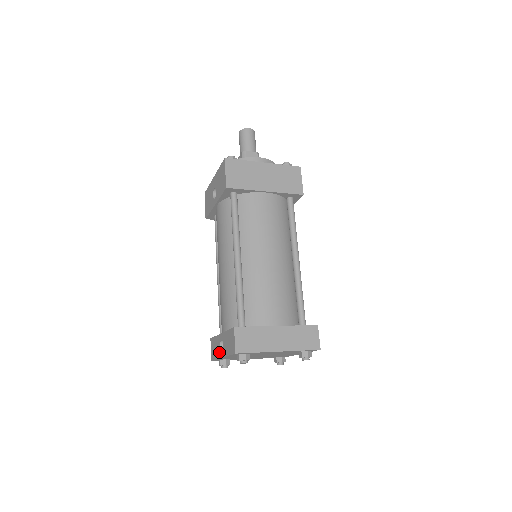
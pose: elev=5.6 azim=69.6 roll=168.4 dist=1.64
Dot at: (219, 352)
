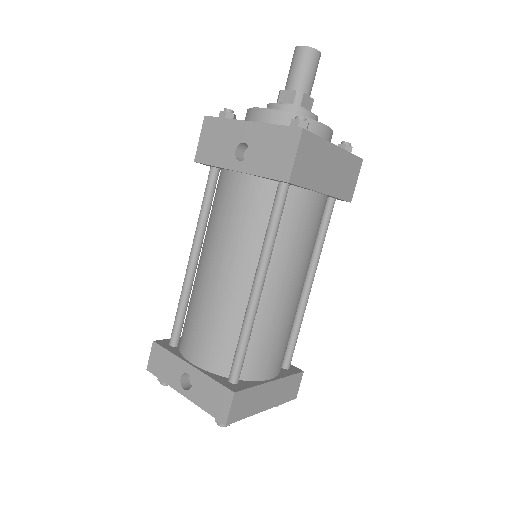
Dot at: (176, 382)
